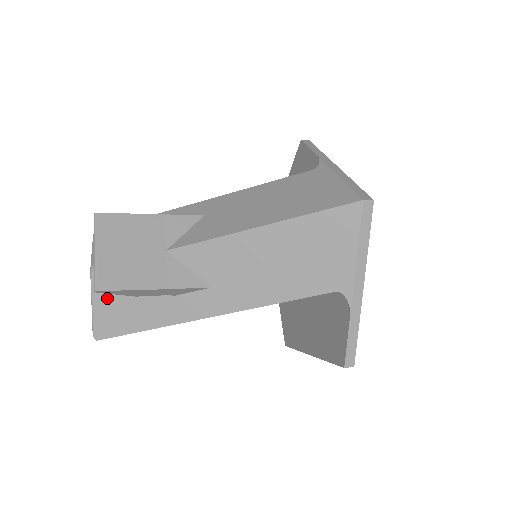
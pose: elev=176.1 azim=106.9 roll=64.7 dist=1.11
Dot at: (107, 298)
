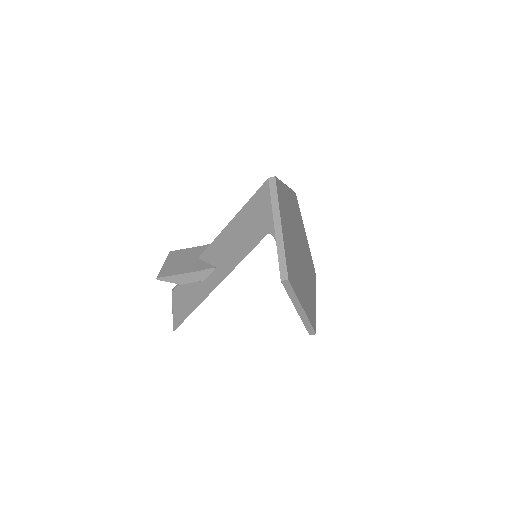
Dot at: (178, 301)
